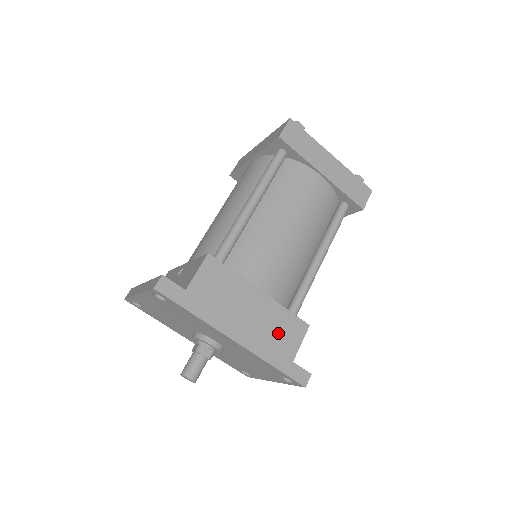
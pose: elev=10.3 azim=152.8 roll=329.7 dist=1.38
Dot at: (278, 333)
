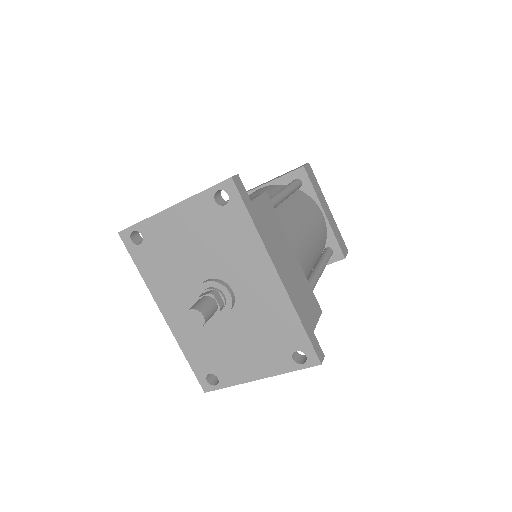
Dot at: (304, 297)
